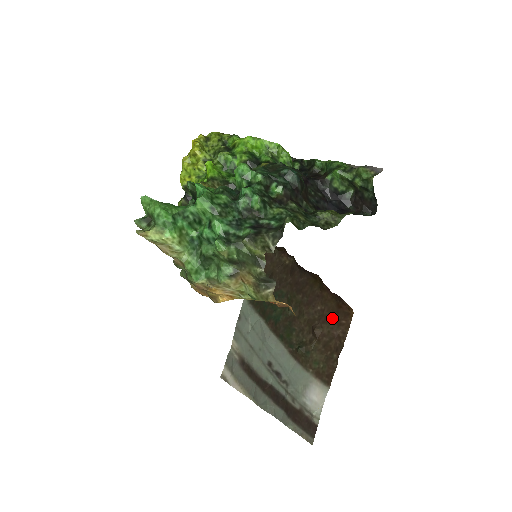
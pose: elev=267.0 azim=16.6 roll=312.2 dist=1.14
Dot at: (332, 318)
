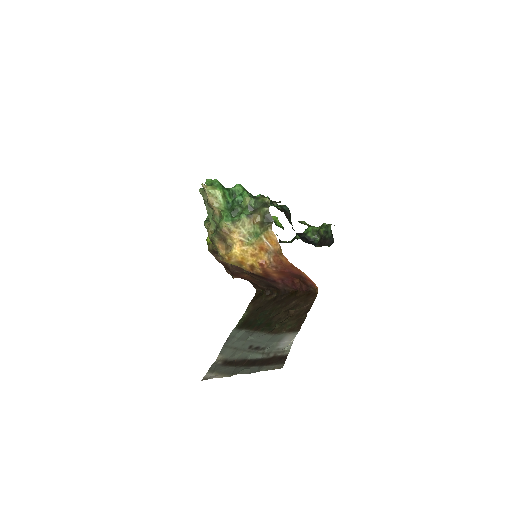
Dot at: (303, 302)
